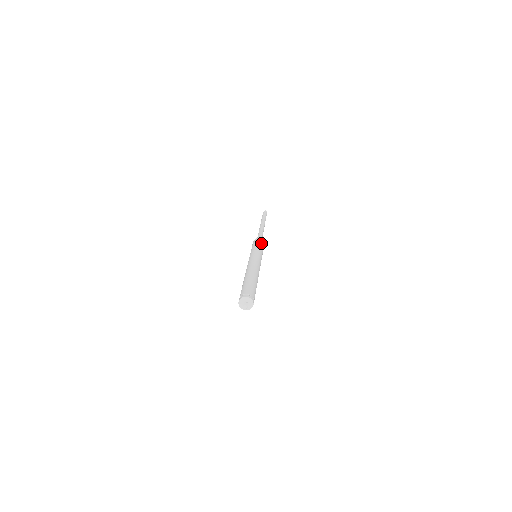
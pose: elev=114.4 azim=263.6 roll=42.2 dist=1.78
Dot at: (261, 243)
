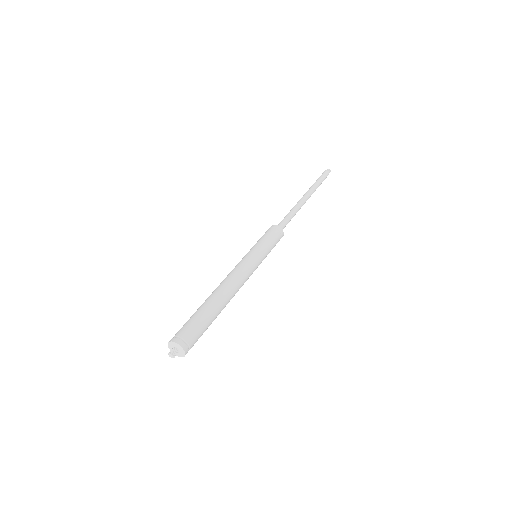
Dot at: (277, 242)
